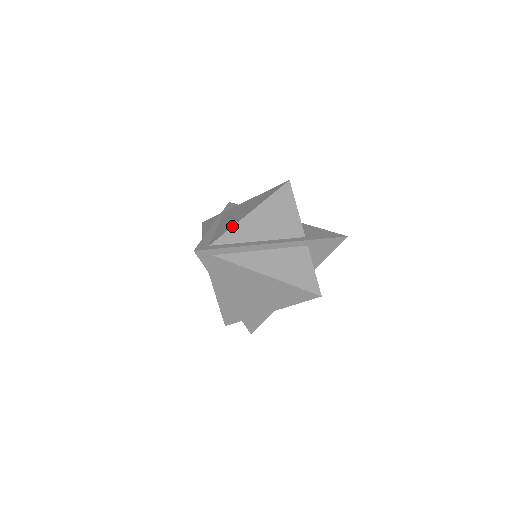
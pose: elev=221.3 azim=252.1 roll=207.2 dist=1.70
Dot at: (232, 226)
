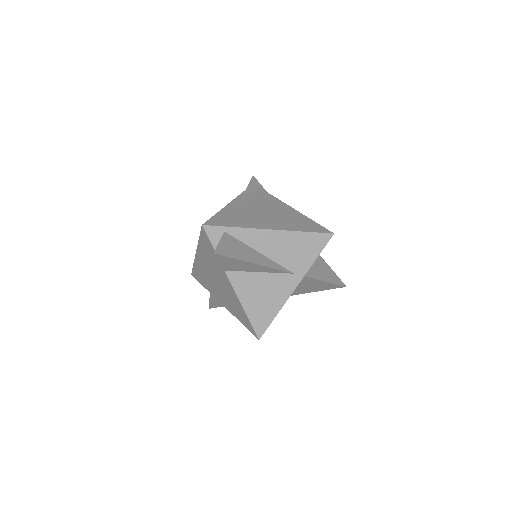
Dot at: occluded
